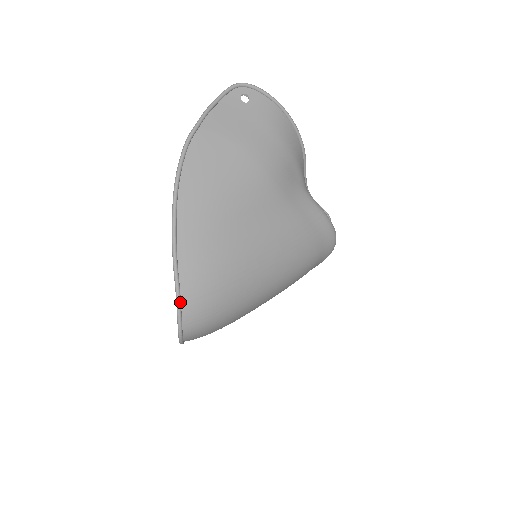
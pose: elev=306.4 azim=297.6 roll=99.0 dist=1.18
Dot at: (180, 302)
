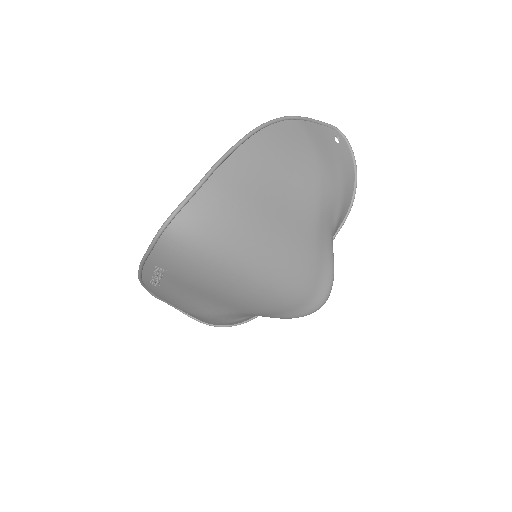
Dot at: (193, 194)
